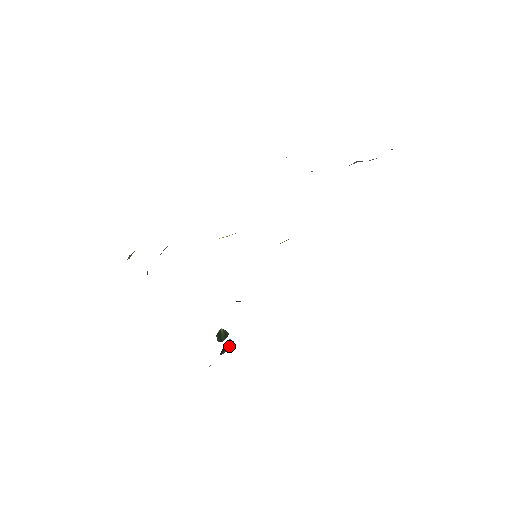
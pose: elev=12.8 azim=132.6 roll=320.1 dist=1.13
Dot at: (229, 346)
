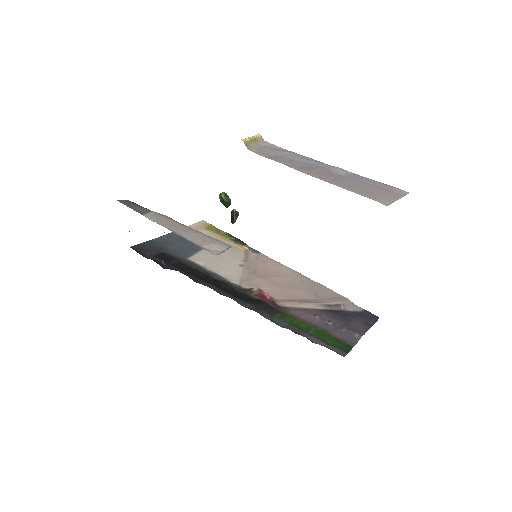
Dot at: (236, 218)
